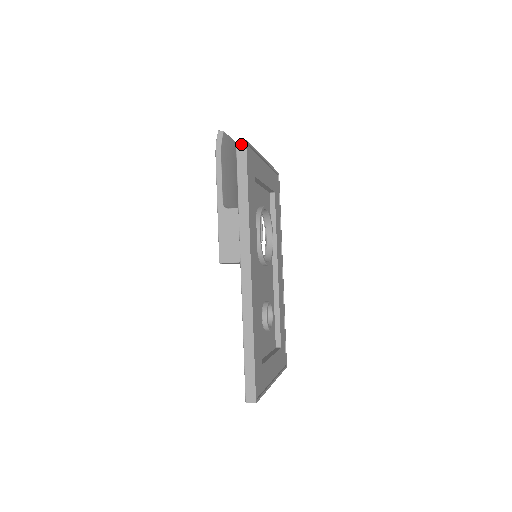
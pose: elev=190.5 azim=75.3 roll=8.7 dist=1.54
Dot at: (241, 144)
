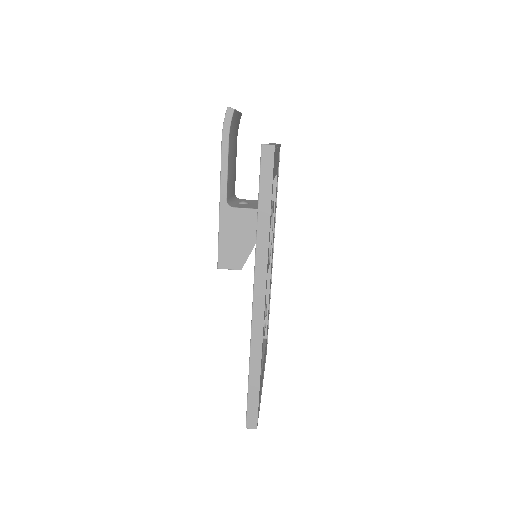
Dot at: (268, 150)
